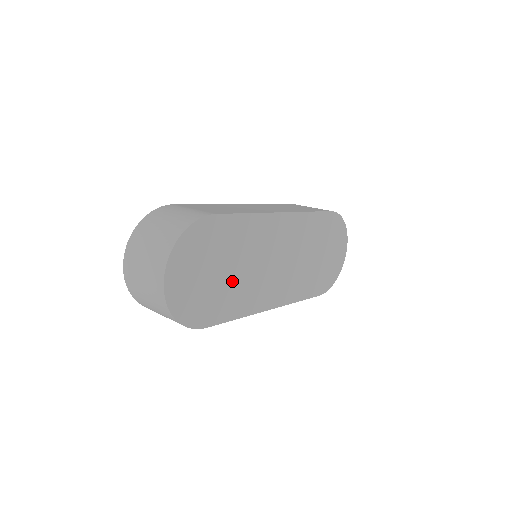
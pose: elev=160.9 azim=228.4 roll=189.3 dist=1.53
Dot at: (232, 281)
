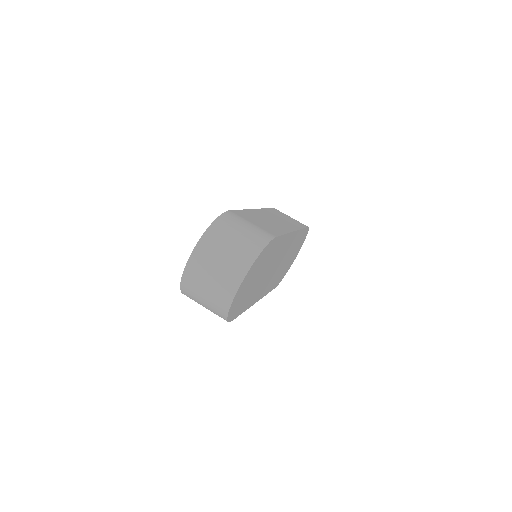
Dot at: (256, 284)
